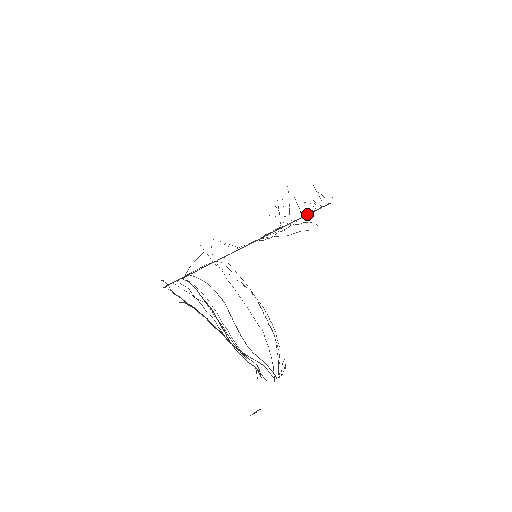
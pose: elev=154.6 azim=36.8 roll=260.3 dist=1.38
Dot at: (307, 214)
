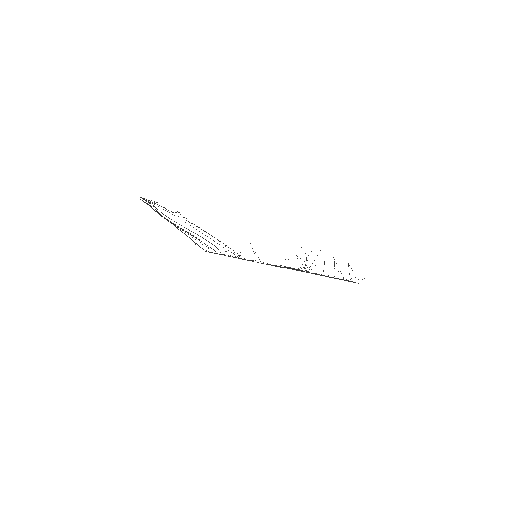
Dot at: (329, 277)
